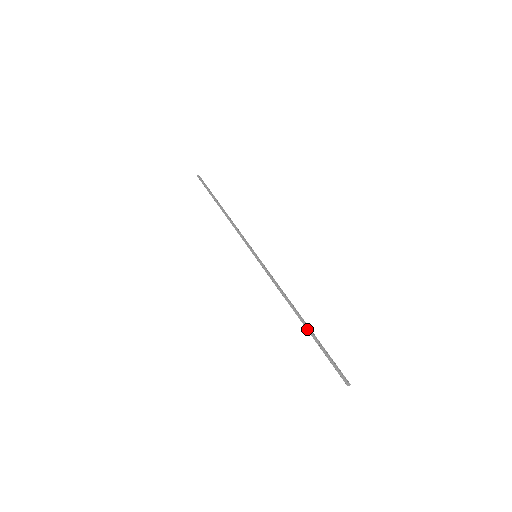
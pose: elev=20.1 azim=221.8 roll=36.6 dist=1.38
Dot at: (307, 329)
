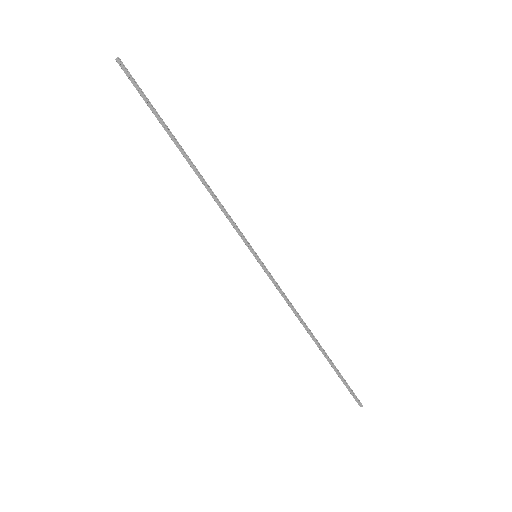
Dot at: (324, 356)
